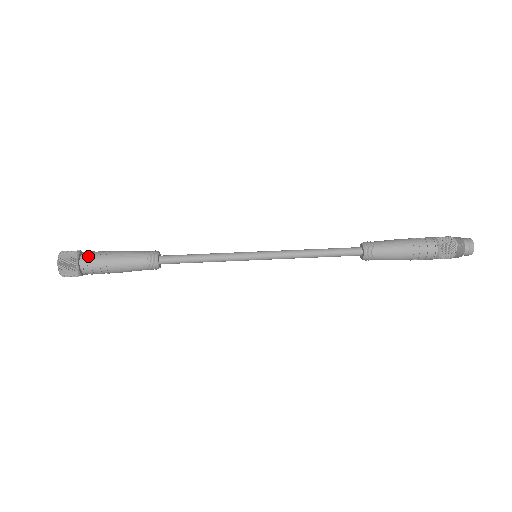
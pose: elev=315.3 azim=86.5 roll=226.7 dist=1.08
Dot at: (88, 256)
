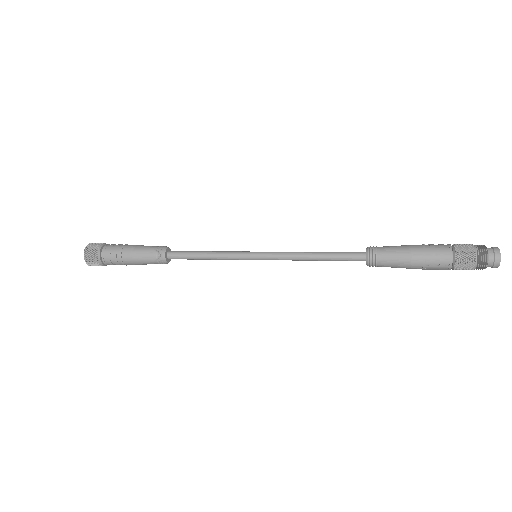
Dot at: (110, 245)
